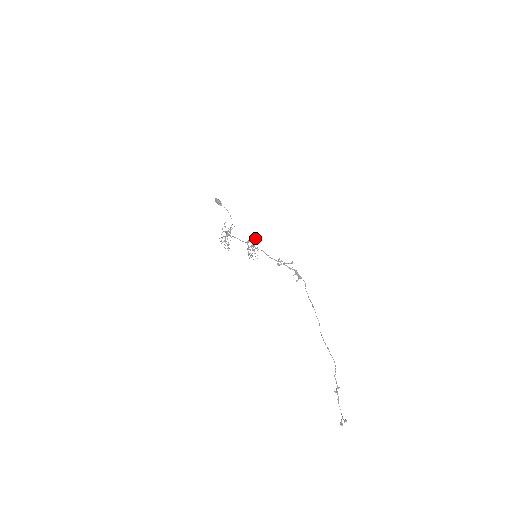
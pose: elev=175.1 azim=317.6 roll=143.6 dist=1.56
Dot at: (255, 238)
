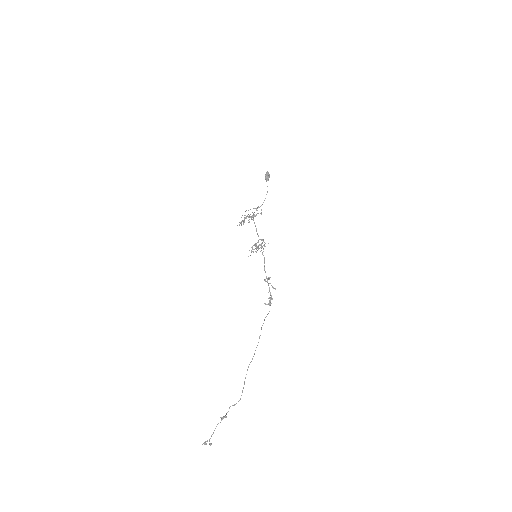
Dot at: occluded
